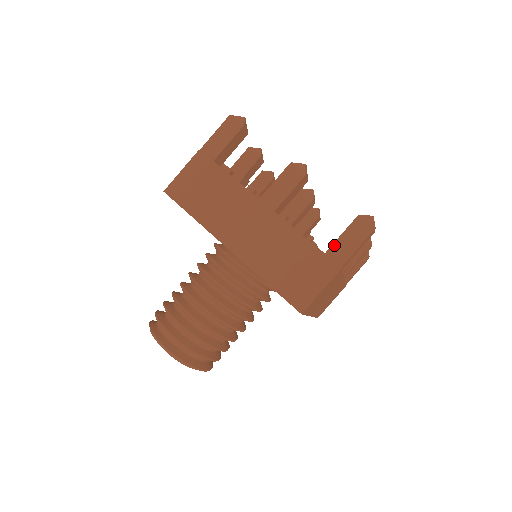
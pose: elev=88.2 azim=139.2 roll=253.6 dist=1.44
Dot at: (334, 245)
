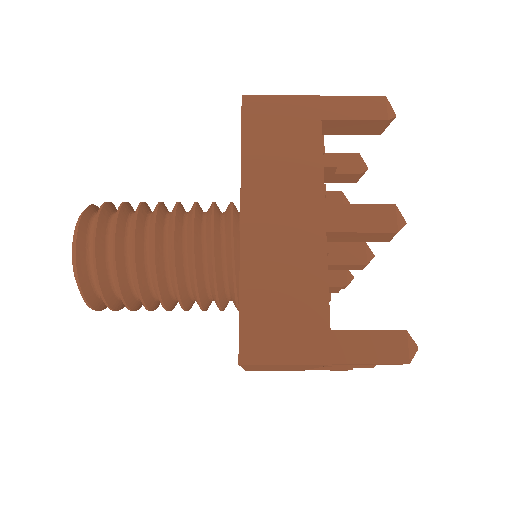
Dot at: (349, 332)
